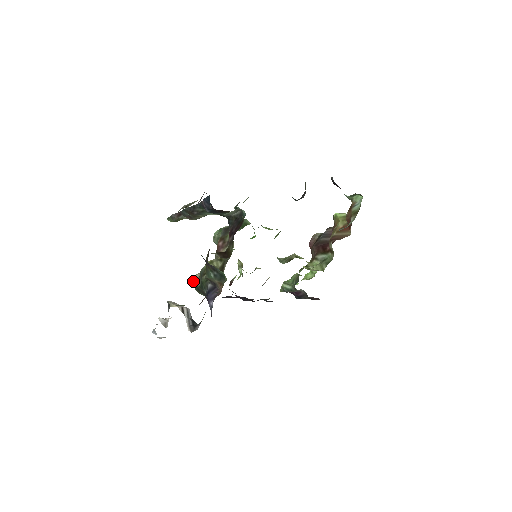
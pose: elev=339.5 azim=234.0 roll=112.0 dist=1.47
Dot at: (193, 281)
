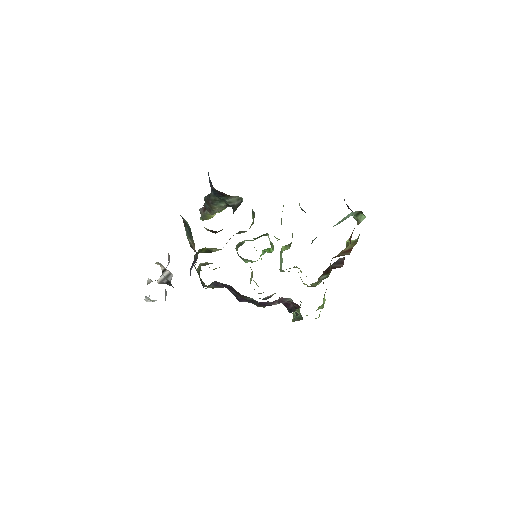
Dot at: (198, 268)
